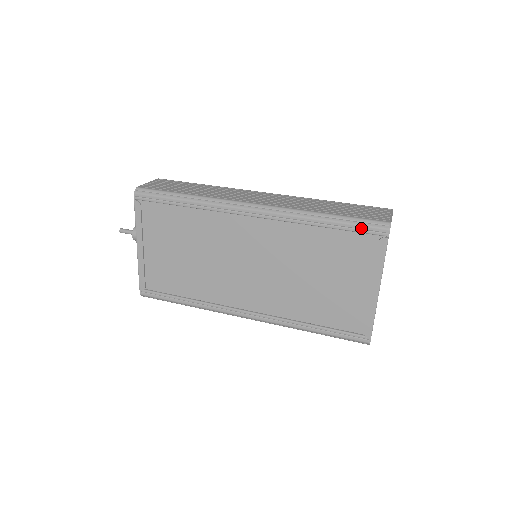
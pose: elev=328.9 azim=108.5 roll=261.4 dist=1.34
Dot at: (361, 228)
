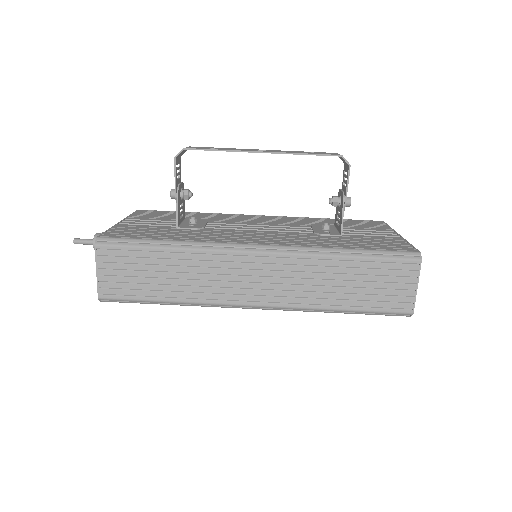
Dot at: (380, 314)
